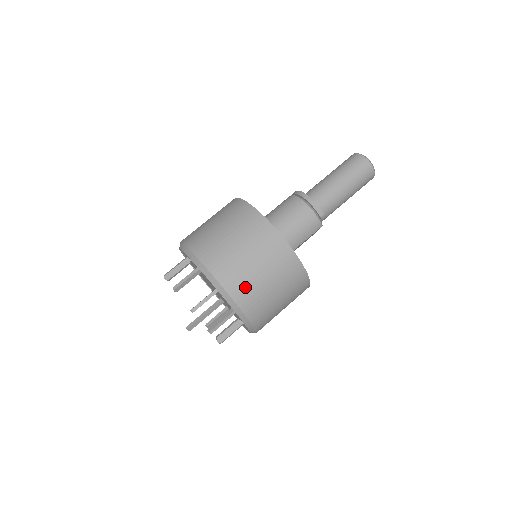
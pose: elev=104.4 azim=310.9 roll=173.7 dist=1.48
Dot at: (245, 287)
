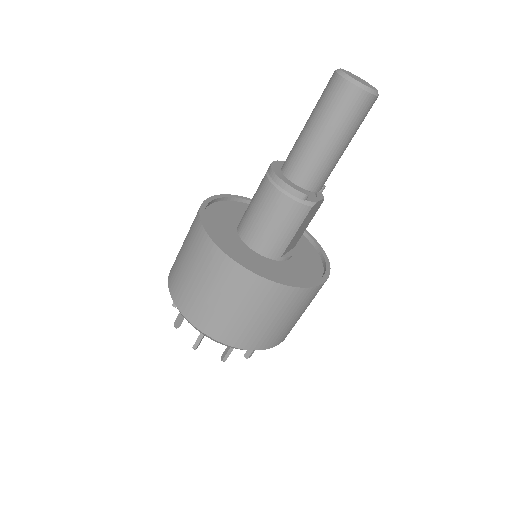
Dot at: (223, 327)
